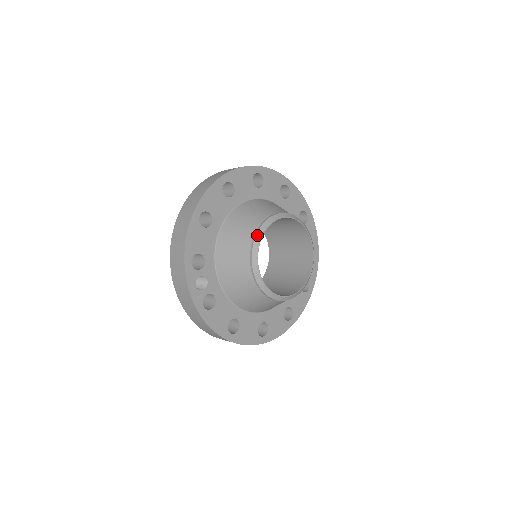
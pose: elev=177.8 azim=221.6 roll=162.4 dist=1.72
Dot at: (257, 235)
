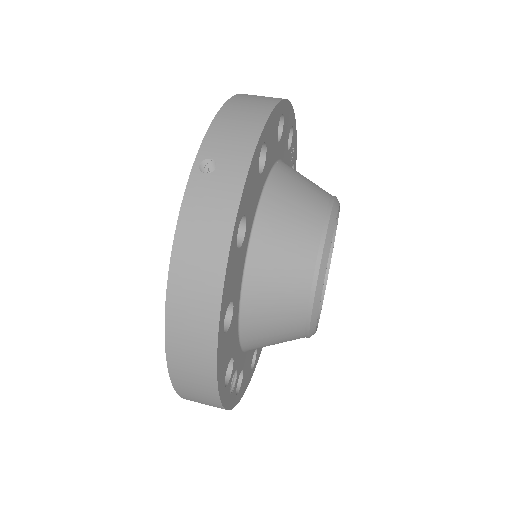
Dot at: (316, 296)
